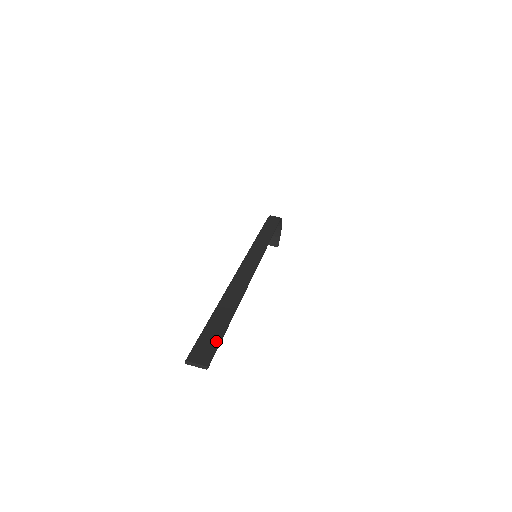
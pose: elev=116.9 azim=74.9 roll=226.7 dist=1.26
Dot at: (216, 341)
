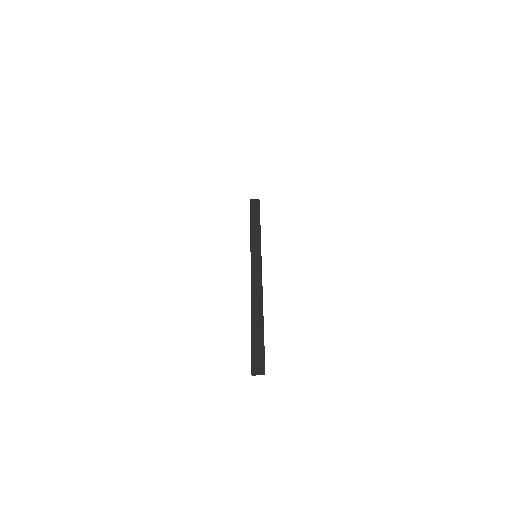
Dot at: (262, 353)
